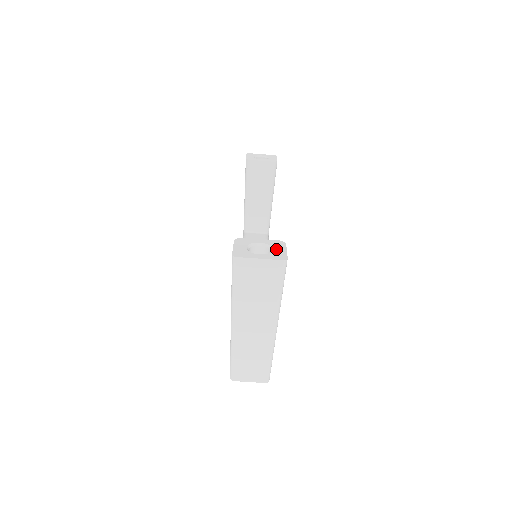
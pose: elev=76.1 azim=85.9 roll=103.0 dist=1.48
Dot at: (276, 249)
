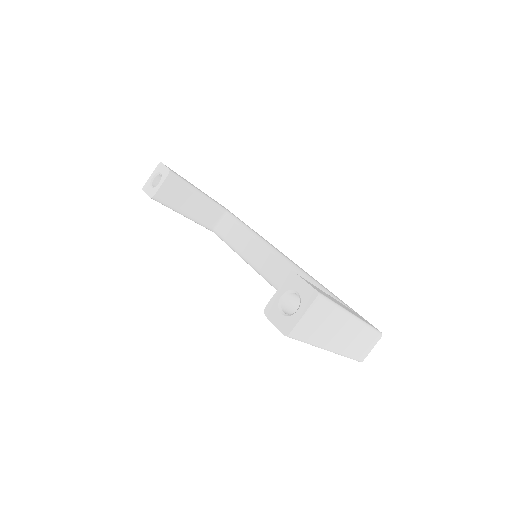
Dot at: (298, 290)
